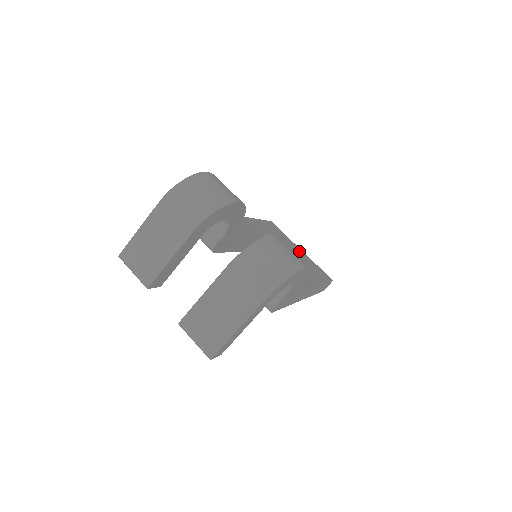
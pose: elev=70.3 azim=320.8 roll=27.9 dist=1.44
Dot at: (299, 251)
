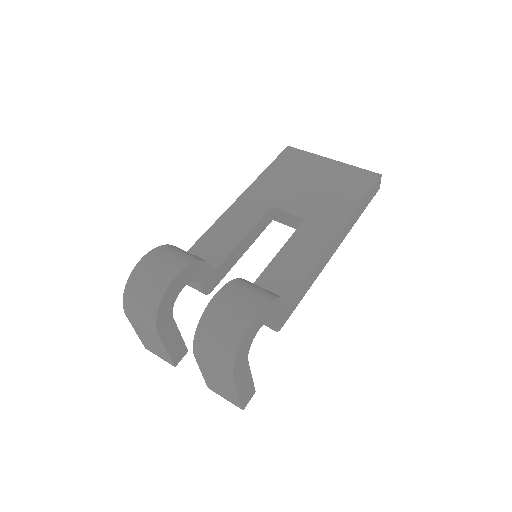
Dot at: (327, 168)
